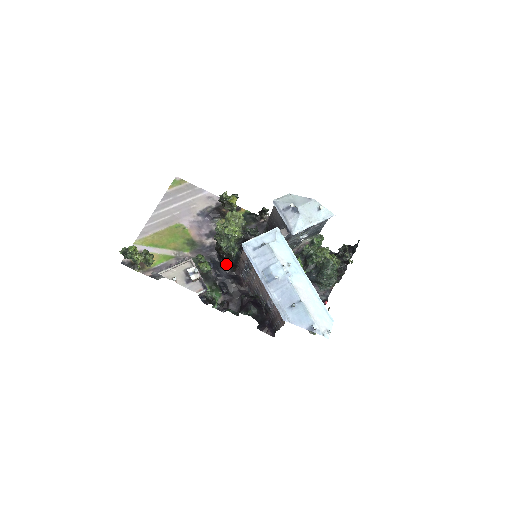
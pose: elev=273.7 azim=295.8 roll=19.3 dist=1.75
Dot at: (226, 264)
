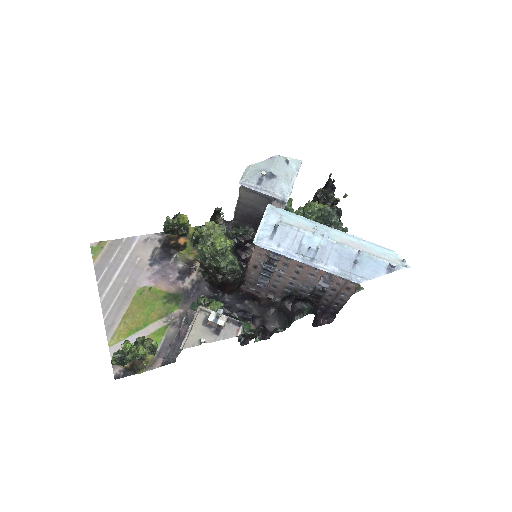
Dot at: (230, 288)
